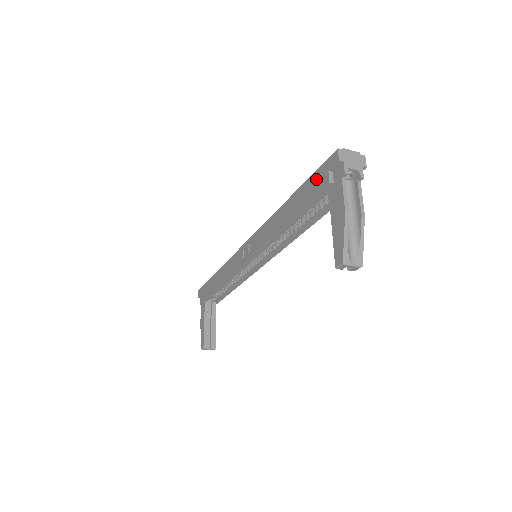
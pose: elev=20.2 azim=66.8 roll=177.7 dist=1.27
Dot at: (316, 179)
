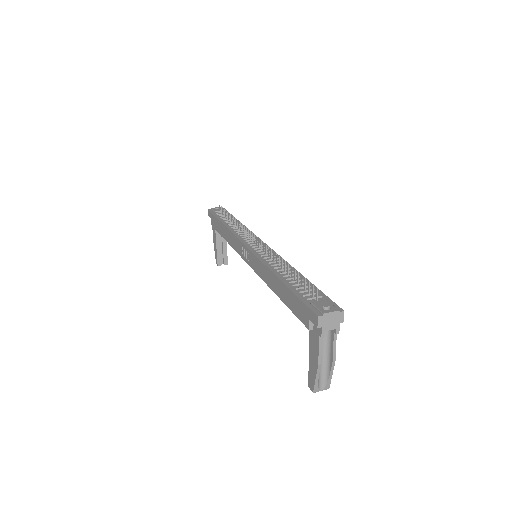
Dot at: (300, 308)
